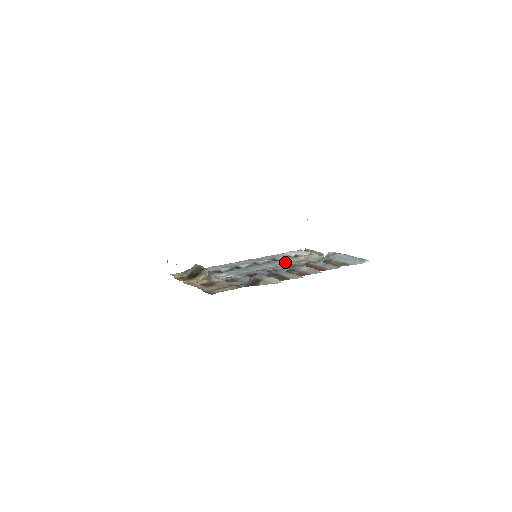
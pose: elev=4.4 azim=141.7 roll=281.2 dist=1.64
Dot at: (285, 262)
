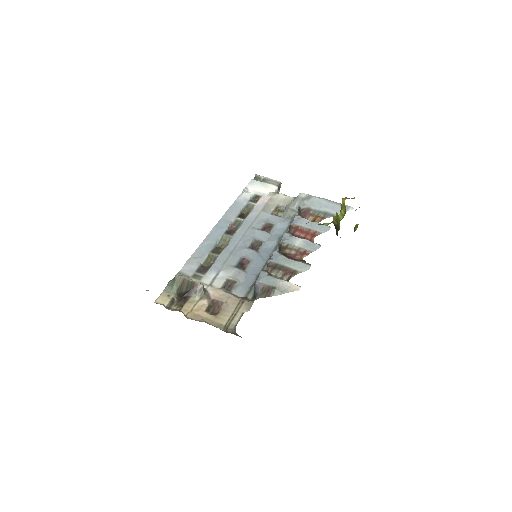
Dot at: (255, 217)
